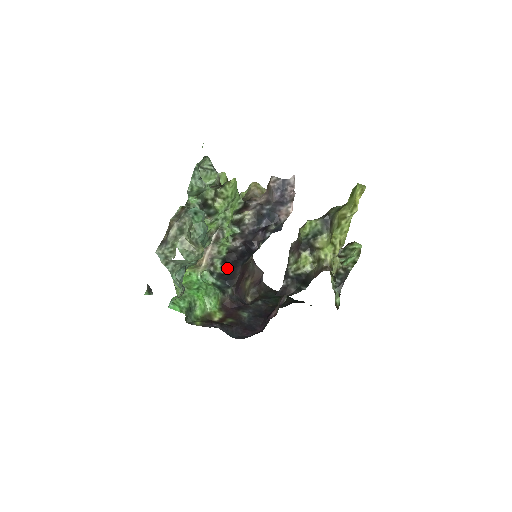
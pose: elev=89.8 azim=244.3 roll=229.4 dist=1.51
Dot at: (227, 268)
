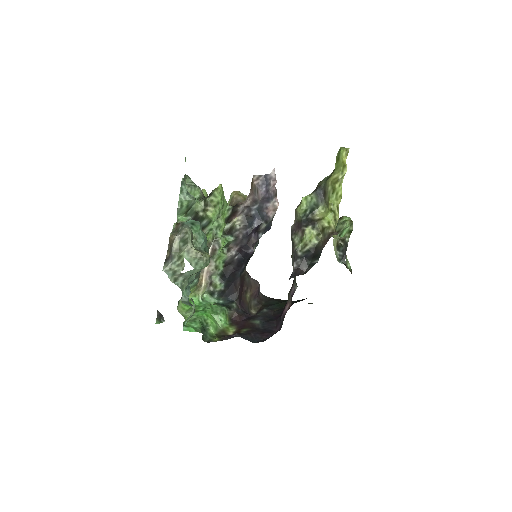
Dot at: (227, 283)
